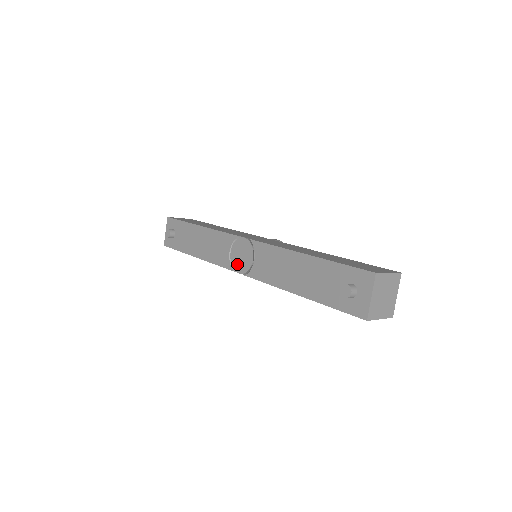
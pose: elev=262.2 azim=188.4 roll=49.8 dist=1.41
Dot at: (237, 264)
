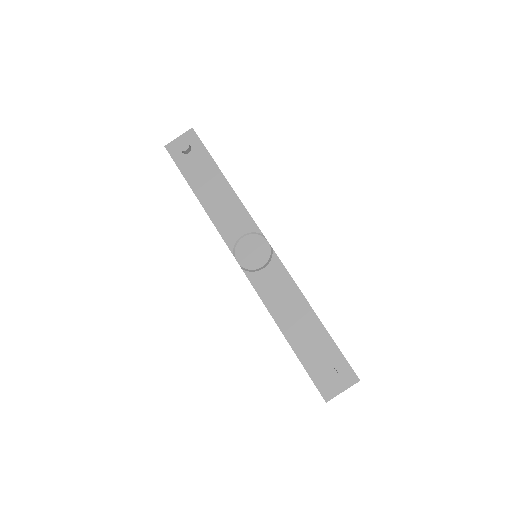
Dot at: (242, 253)
